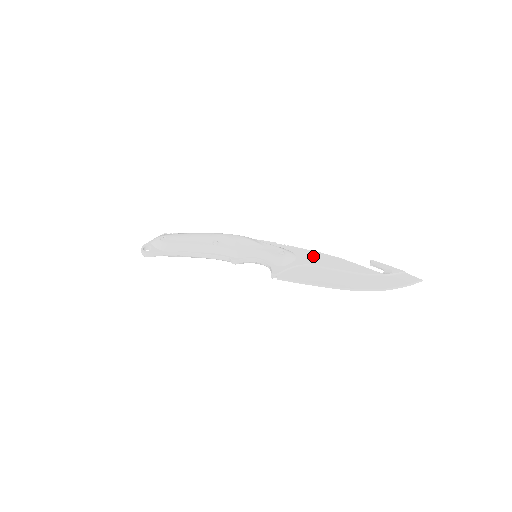
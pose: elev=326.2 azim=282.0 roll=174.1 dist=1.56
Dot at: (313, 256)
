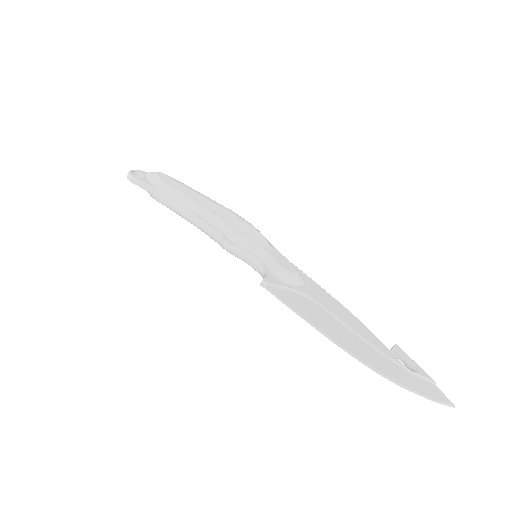
Dot at: (325, 296)
